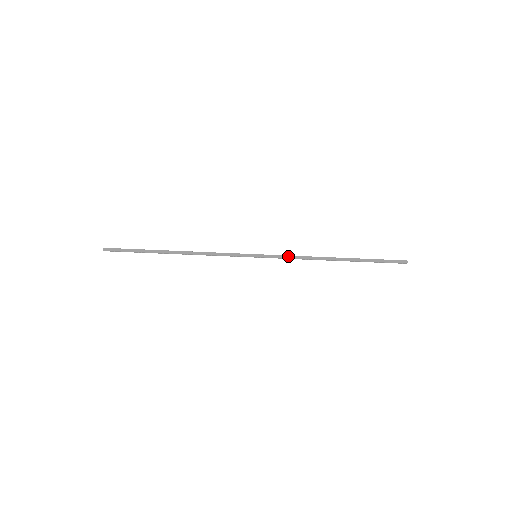
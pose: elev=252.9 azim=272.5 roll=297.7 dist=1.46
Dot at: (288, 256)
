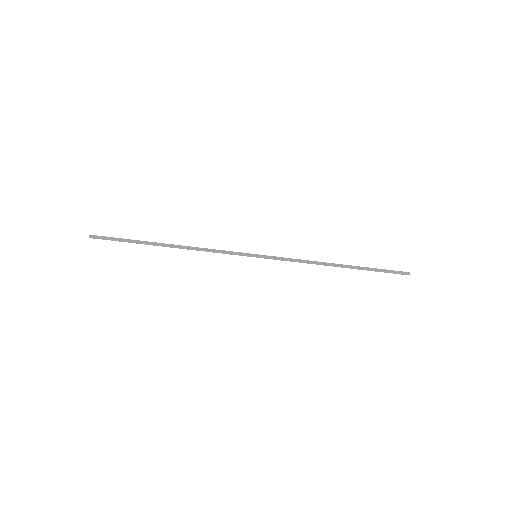
Dot at: (290, 259)
